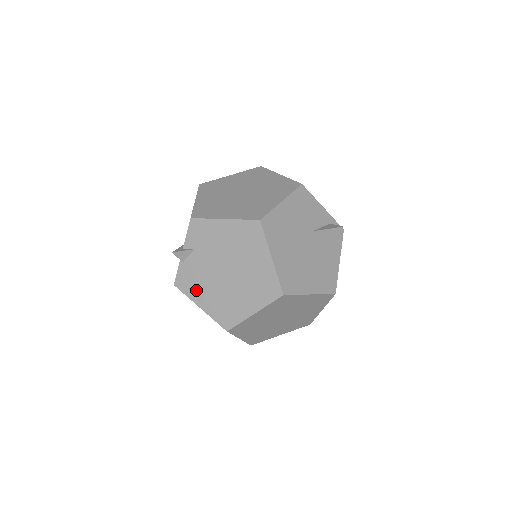
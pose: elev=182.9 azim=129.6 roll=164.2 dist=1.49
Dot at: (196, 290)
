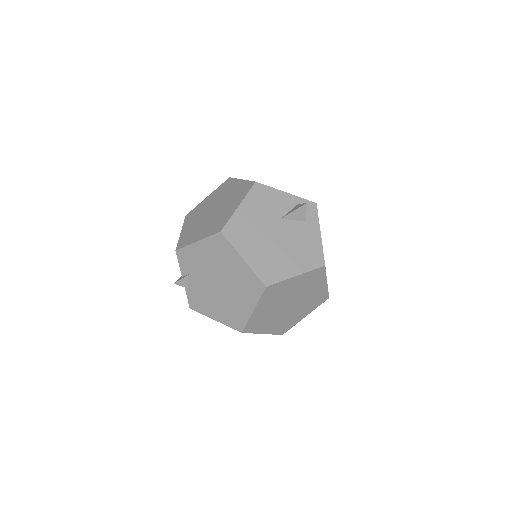
Dot at: (206, 307)
